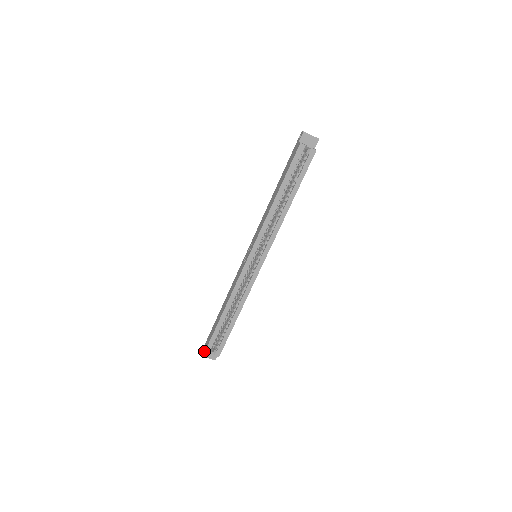
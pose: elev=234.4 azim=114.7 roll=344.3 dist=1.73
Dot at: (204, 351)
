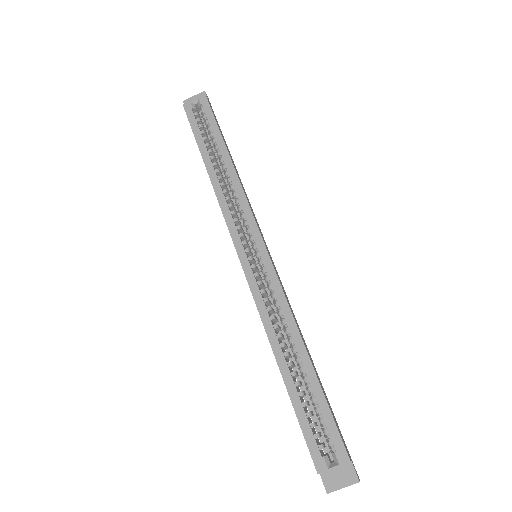
Dot at: occluded
